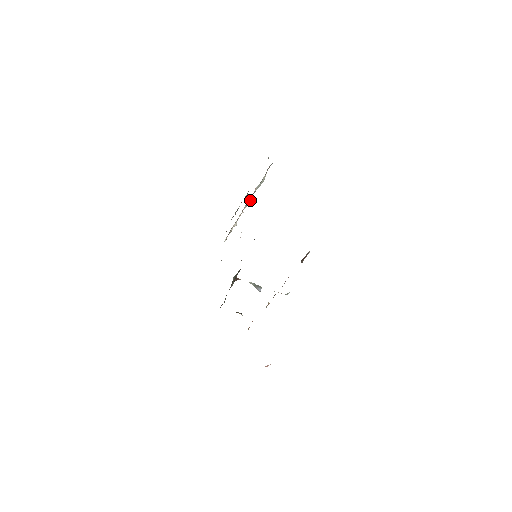
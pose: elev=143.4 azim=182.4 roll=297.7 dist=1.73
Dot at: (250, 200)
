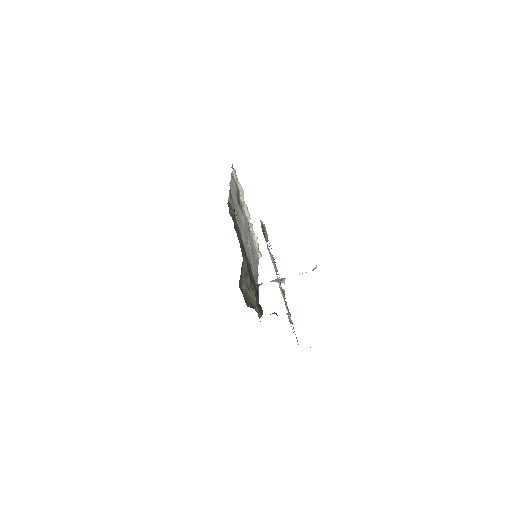
Dot at: (248, 211)
